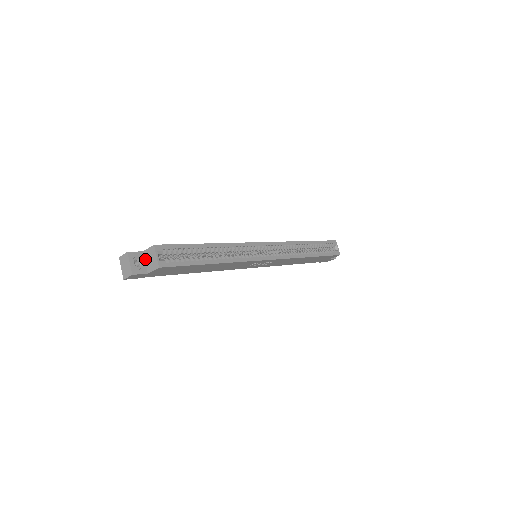
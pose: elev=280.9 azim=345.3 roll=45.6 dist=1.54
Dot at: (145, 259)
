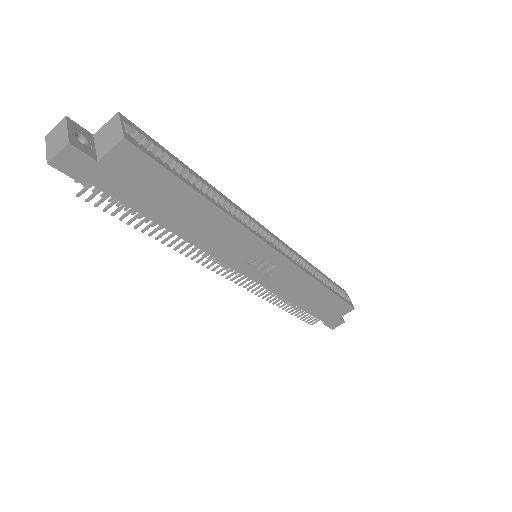
Dot at: (95, 143)
